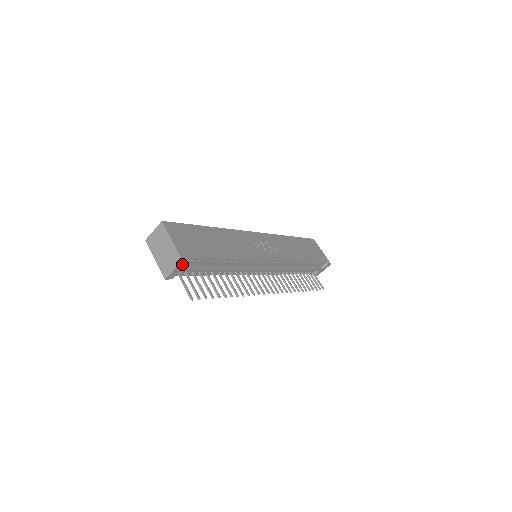
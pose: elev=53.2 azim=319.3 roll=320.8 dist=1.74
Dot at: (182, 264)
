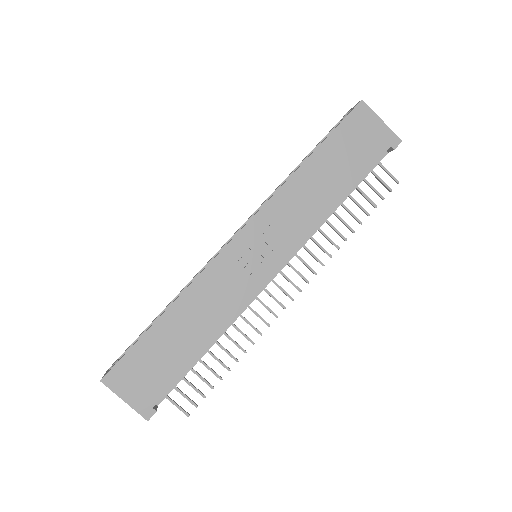
Dot at: (151, 414)
